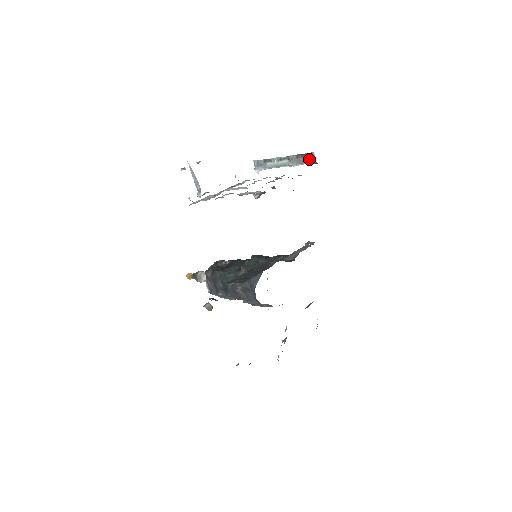
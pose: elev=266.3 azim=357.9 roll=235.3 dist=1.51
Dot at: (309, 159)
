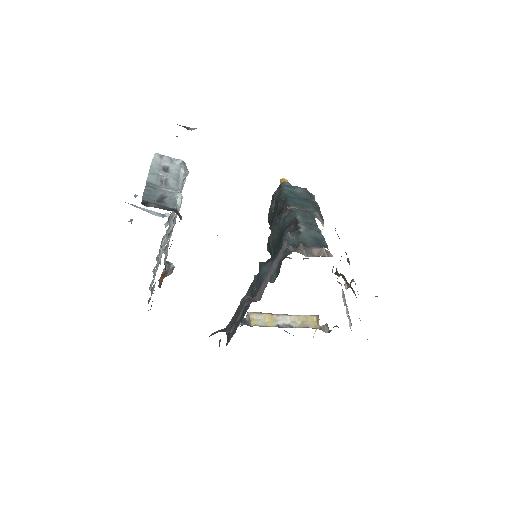
Dot at: occluded
